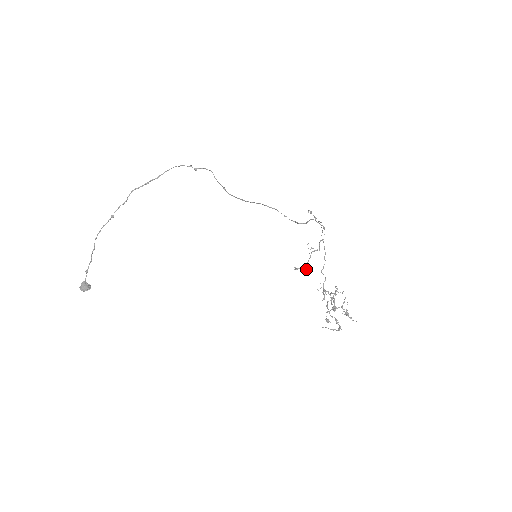
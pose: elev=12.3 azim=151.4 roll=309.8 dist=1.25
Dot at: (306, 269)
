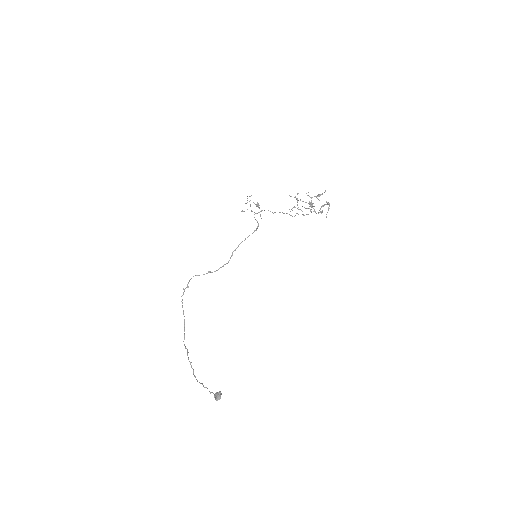
Dot at: (257, 205)
